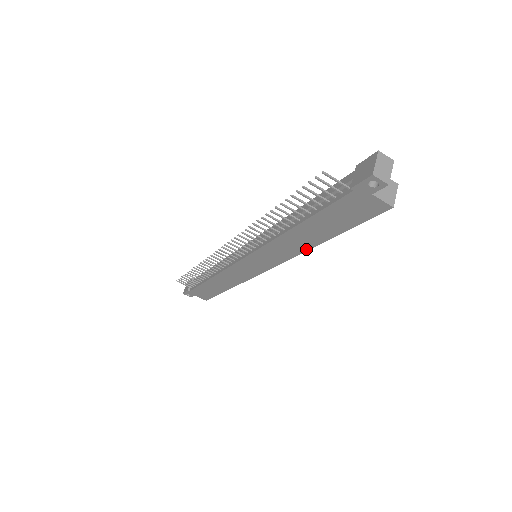
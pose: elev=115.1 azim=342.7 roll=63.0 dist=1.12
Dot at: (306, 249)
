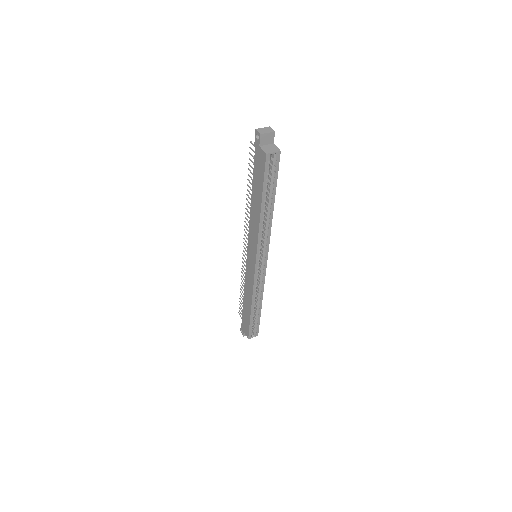
Dot at: (259, 223)
